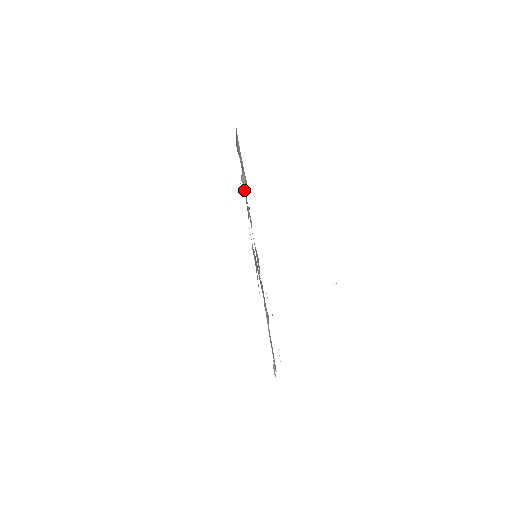
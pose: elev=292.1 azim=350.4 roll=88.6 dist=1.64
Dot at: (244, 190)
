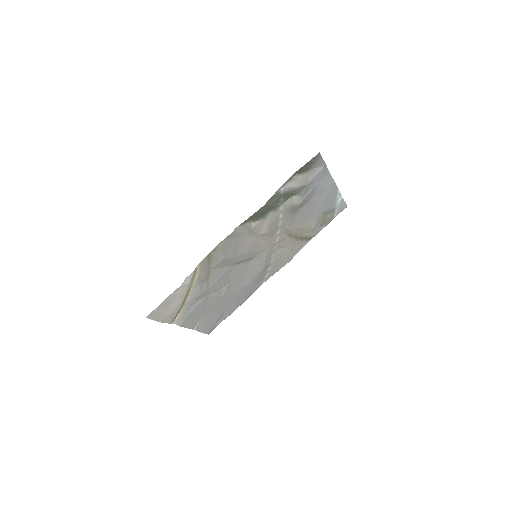
Dot at: (283, 206)
